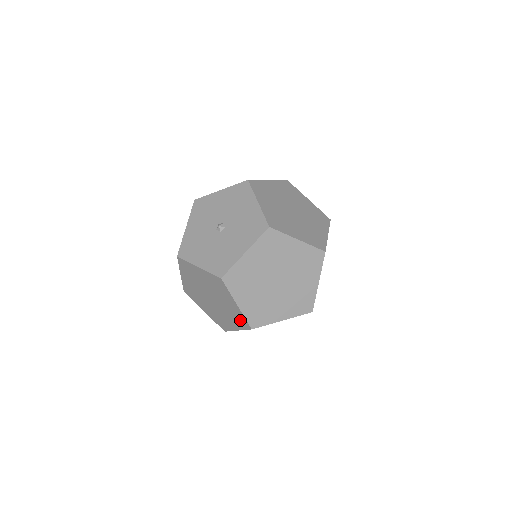
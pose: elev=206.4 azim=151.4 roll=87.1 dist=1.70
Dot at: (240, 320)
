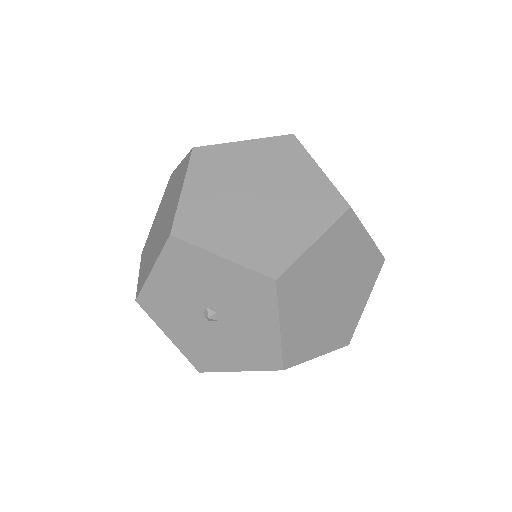
Dot at: occluded
